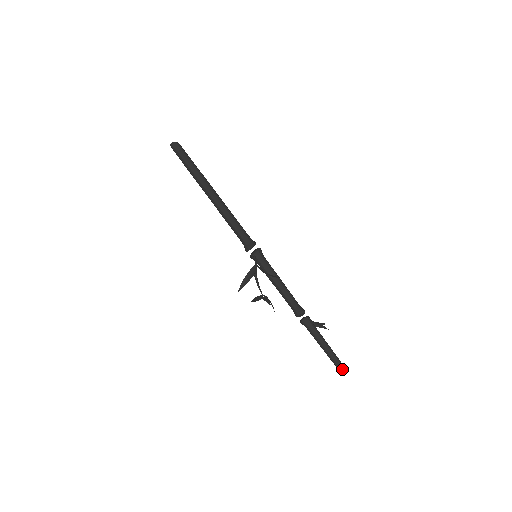
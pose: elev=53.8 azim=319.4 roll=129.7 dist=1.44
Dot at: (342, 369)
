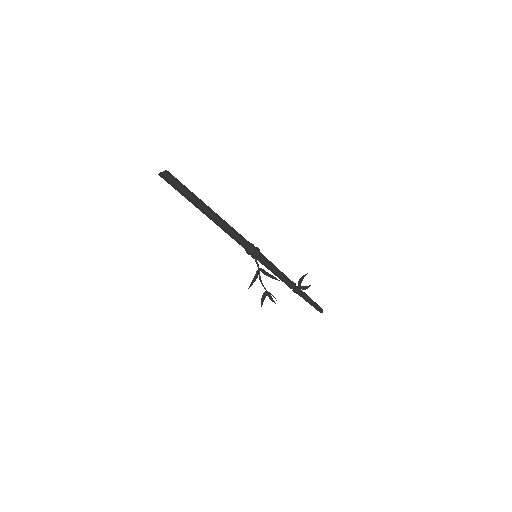
Dot at: (321, 312)
